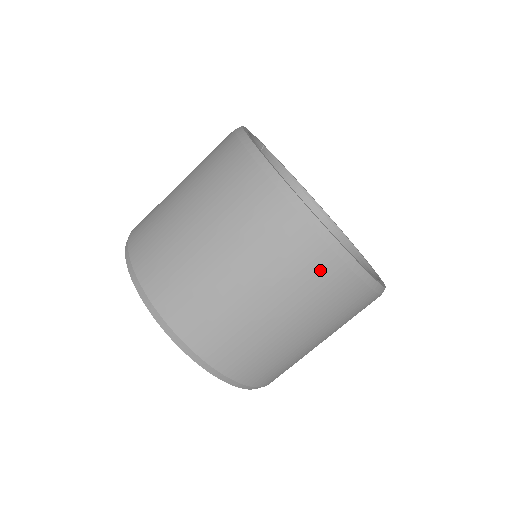
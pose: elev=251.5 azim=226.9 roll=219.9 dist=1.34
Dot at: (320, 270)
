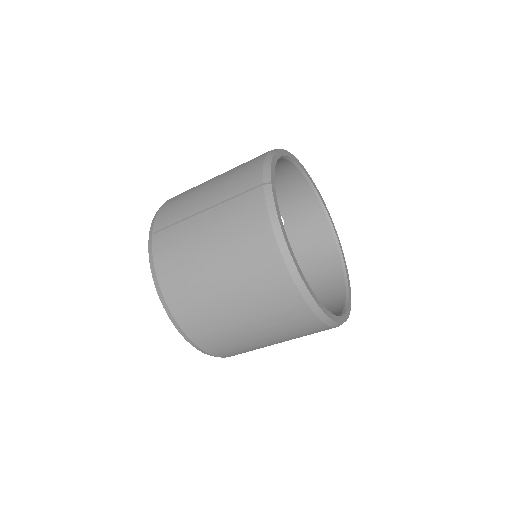
Dot at: occluded
